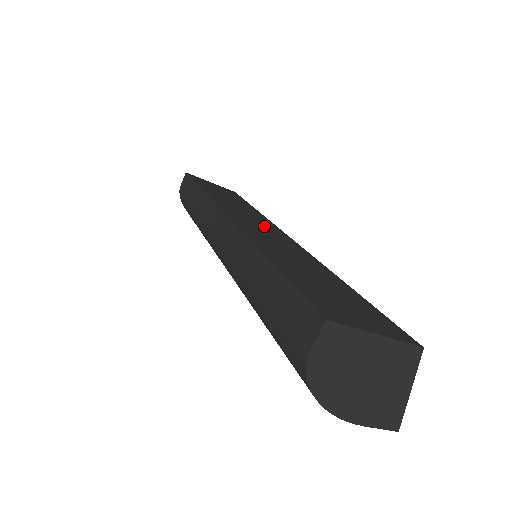
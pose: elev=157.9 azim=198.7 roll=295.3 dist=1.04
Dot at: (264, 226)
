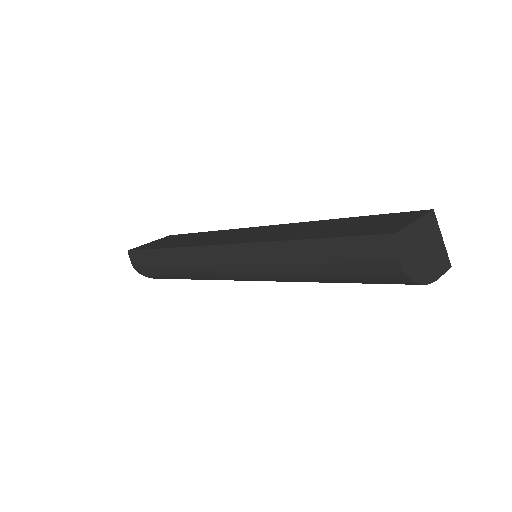
Dot at: (243, 233)
